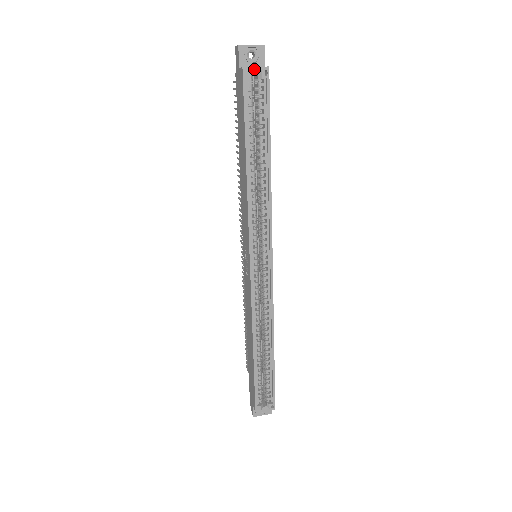
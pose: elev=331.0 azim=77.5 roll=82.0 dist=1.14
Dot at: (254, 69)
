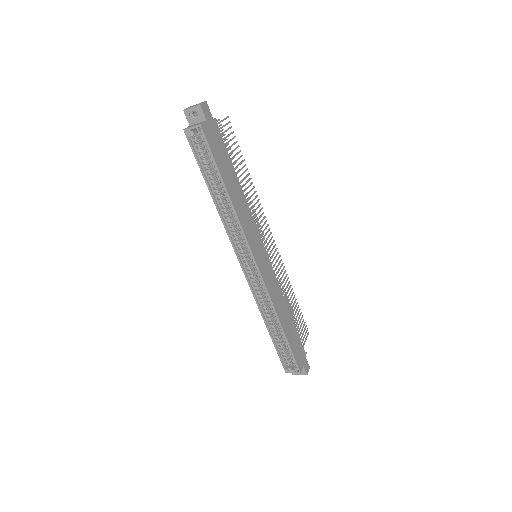
Dot at: (191, 129)
